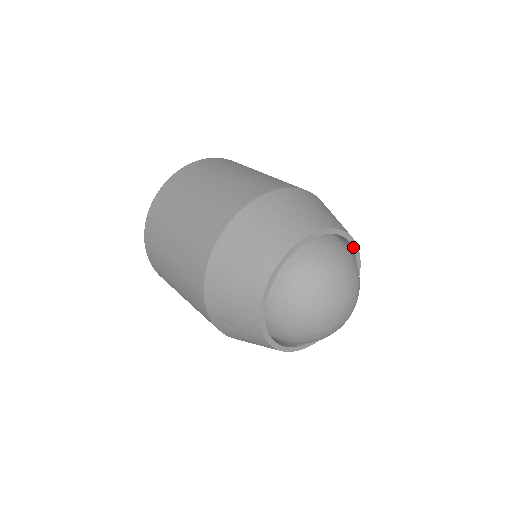
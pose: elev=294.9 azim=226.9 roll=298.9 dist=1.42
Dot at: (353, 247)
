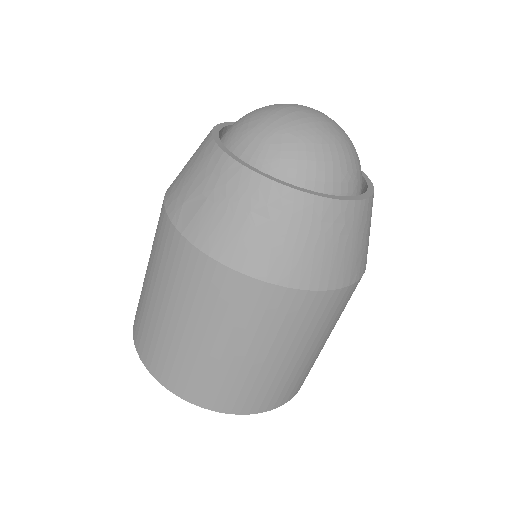
Dot at: occluded
